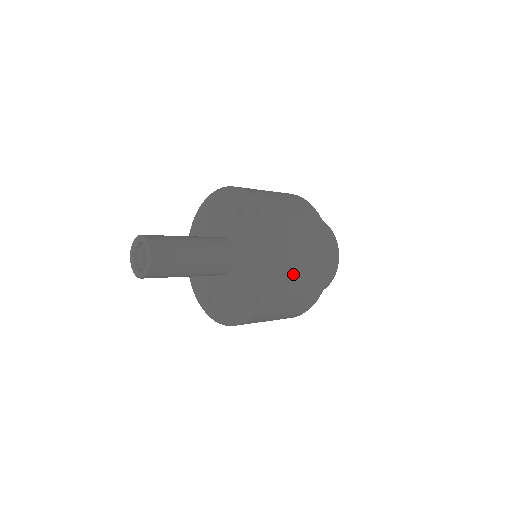
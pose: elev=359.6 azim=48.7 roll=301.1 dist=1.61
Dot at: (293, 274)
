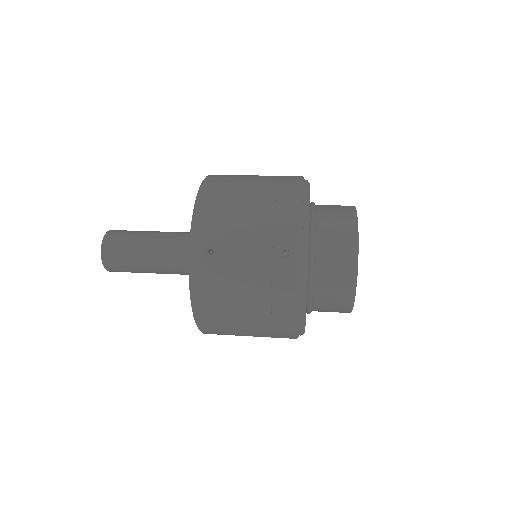
Dot at: (234, 334)
